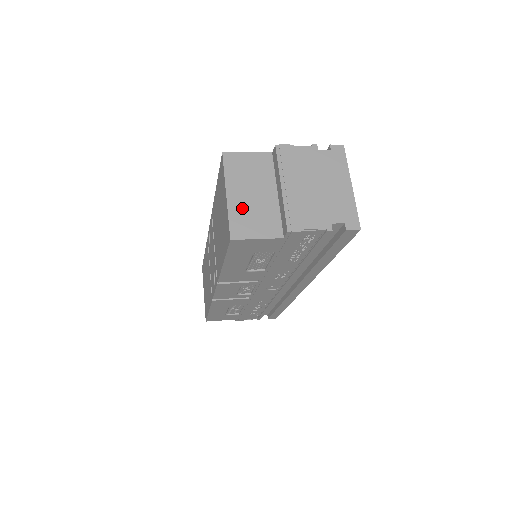
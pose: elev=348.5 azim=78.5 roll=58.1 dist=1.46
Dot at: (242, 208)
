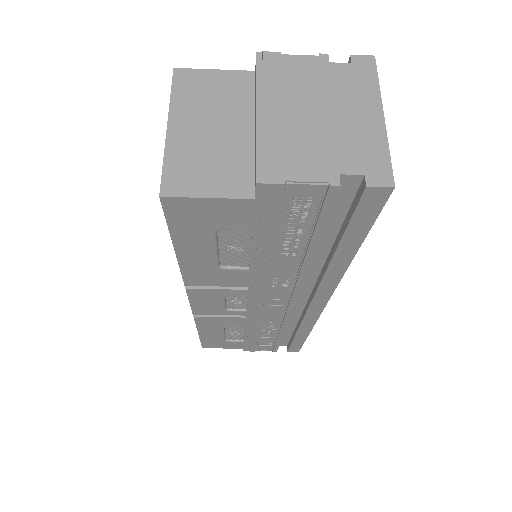
Dot at: (189, 148)
